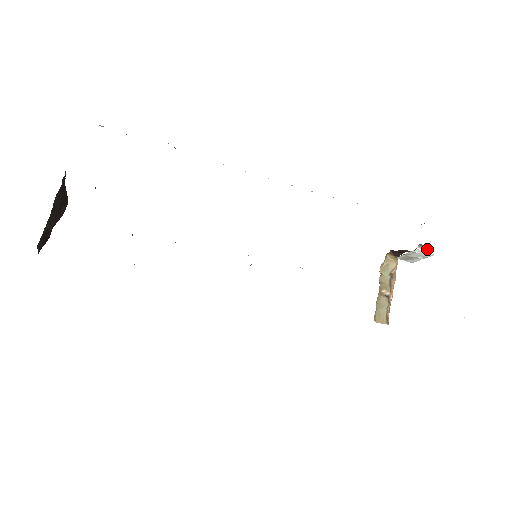
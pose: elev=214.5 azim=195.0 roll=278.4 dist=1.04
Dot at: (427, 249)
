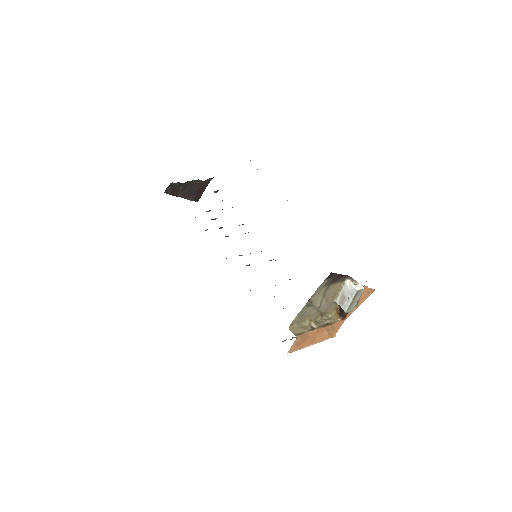
Dot at: (356, 285)
